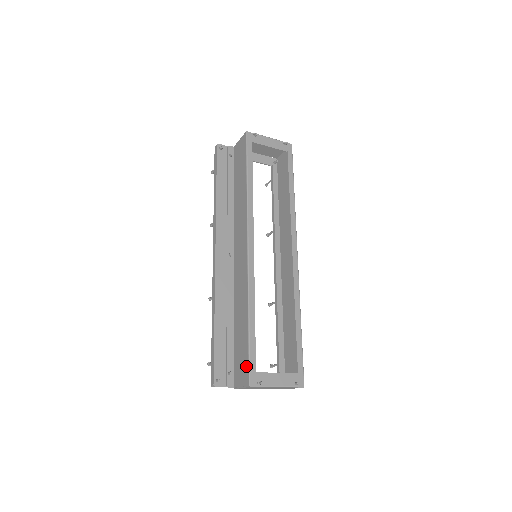
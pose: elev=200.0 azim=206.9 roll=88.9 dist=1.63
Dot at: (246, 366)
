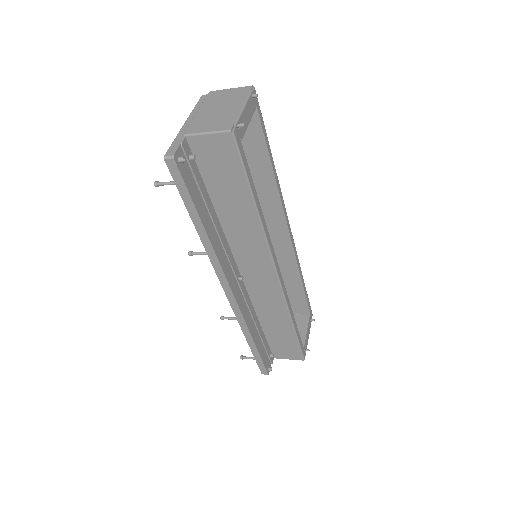
Dot at: (297, 352)
